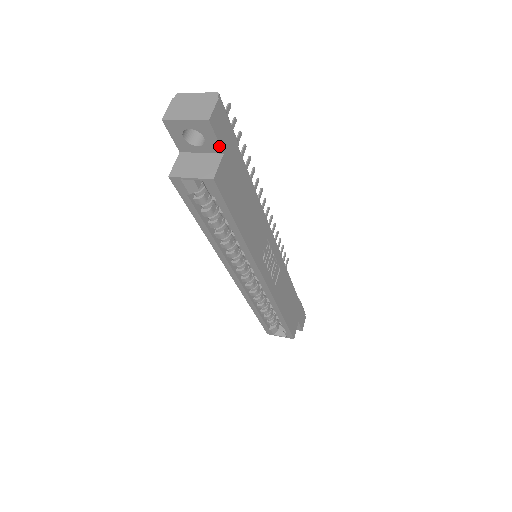
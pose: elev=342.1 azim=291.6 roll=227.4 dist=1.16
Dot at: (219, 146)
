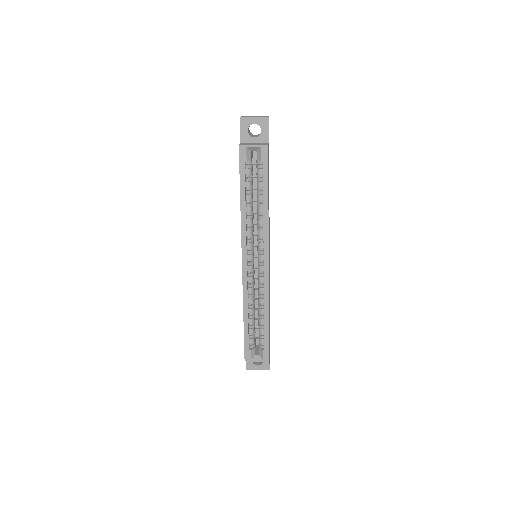
Dot at: (268, 137)
